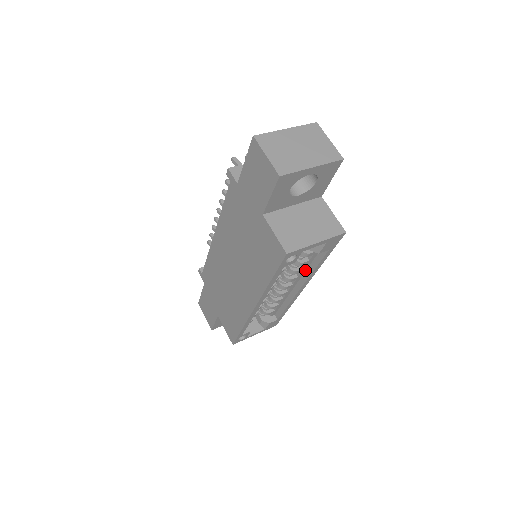
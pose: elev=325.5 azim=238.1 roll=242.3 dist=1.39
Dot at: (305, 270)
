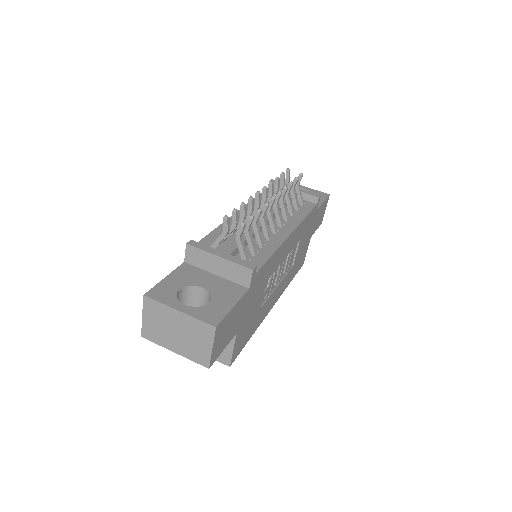
Dot at: occluded
